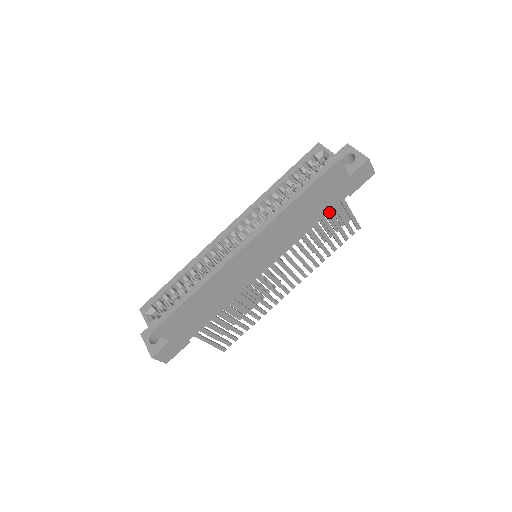
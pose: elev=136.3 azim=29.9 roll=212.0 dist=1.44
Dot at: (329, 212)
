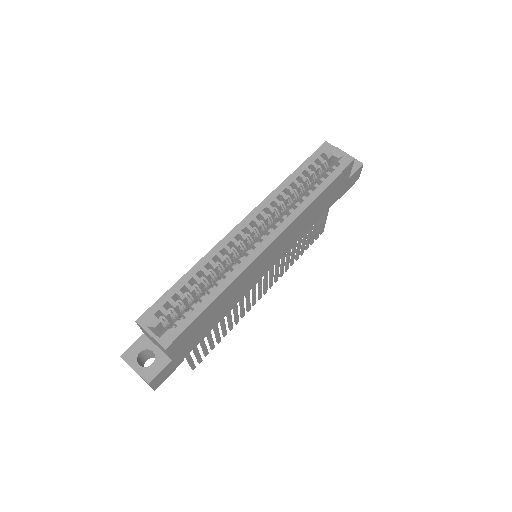
Dot at: occluded
